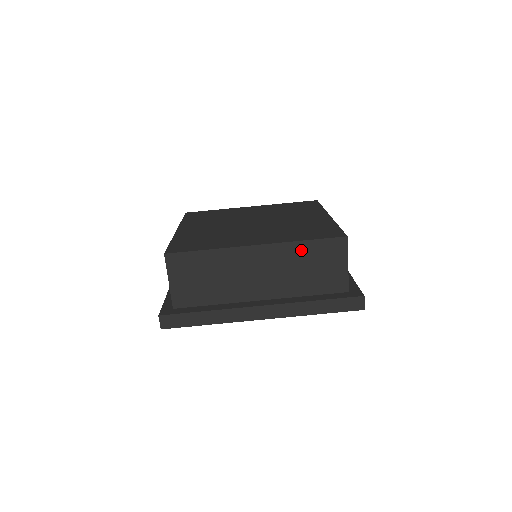
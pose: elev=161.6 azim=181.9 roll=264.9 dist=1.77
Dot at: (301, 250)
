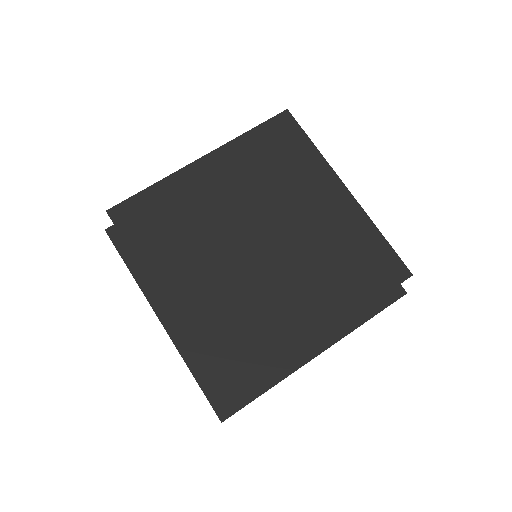
Dot at: occluded
